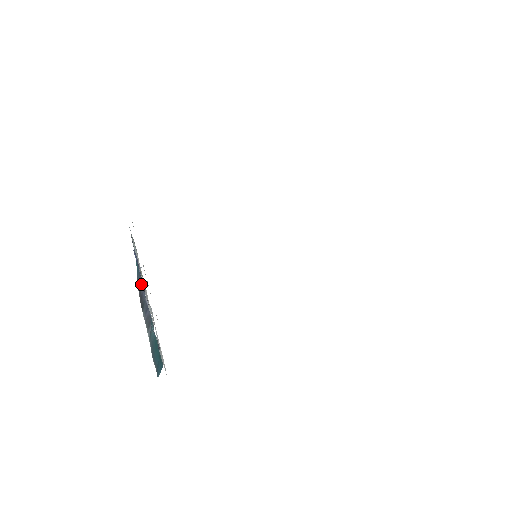
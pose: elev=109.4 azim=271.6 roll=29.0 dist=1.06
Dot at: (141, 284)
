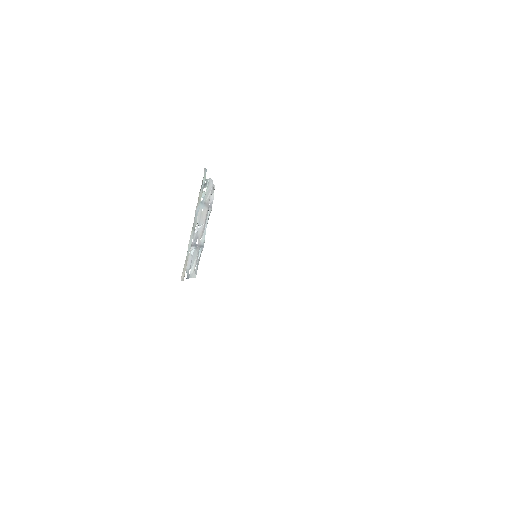
Dot at: (209, 206)
